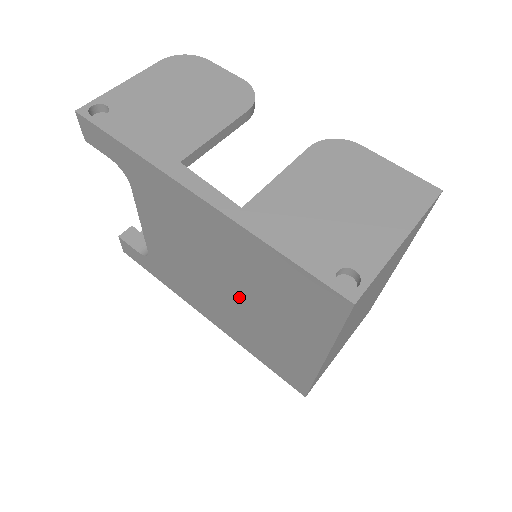
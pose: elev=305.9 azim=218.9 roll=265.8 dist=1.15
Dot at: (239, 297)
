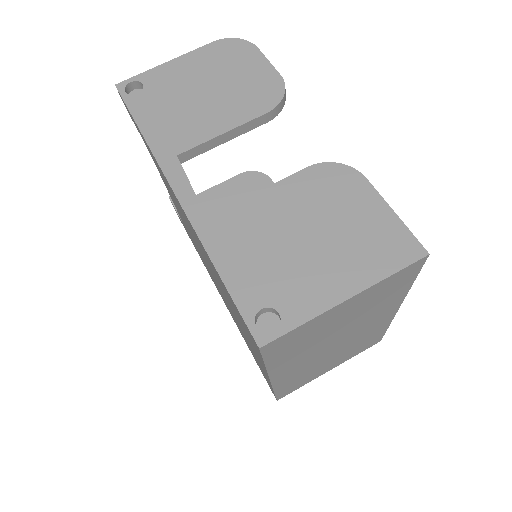
Dot at: occluded
